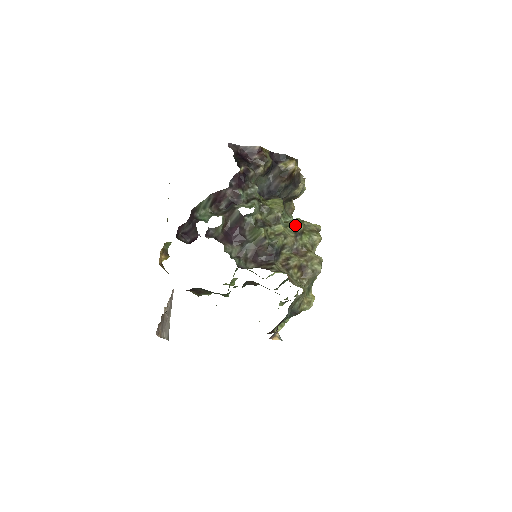
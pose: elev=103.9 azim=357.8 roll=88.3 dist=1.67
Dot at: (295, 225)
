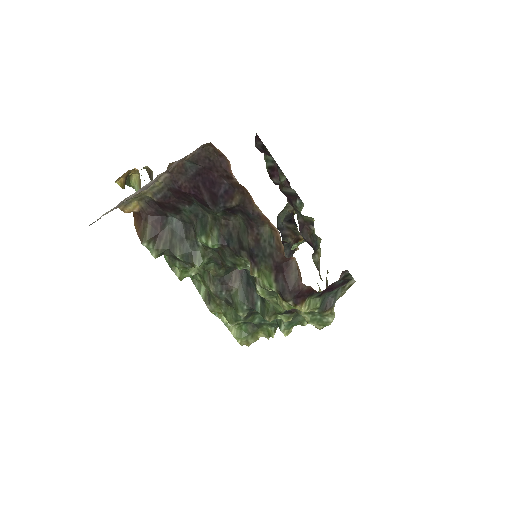
Dot at: occluded
